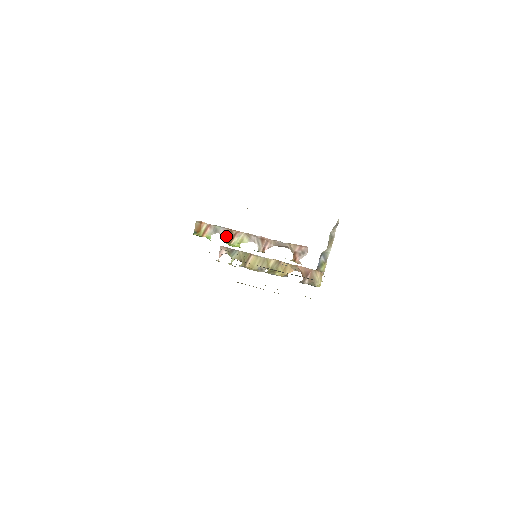
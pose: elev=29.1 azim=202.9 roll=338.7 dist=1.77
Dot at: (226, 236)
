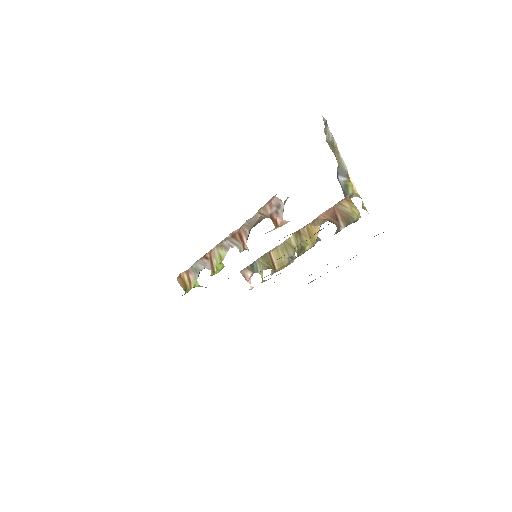
Dot at: (207, 267)
